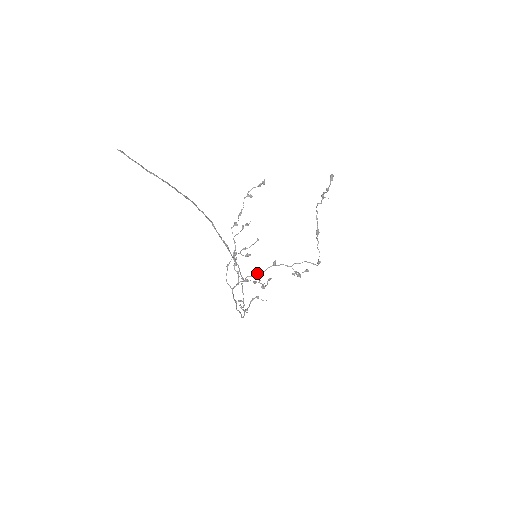
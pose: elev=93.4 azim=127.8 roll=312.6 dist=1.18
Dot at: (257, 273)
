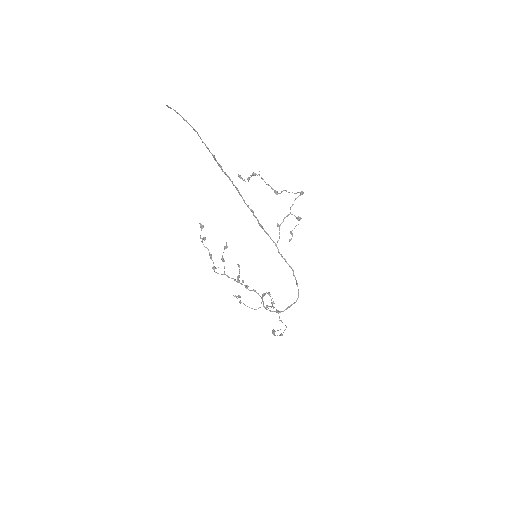
Dot at: (277, 241)
